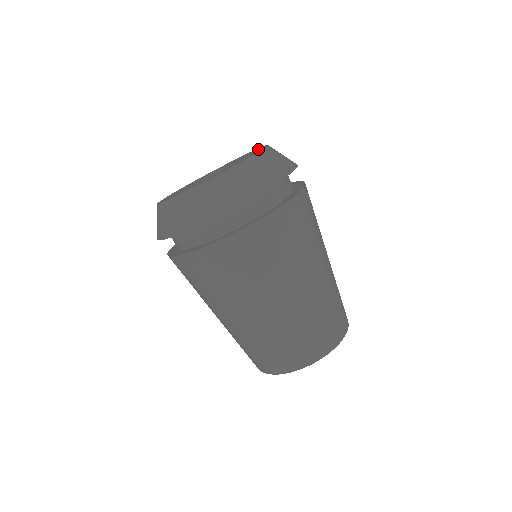
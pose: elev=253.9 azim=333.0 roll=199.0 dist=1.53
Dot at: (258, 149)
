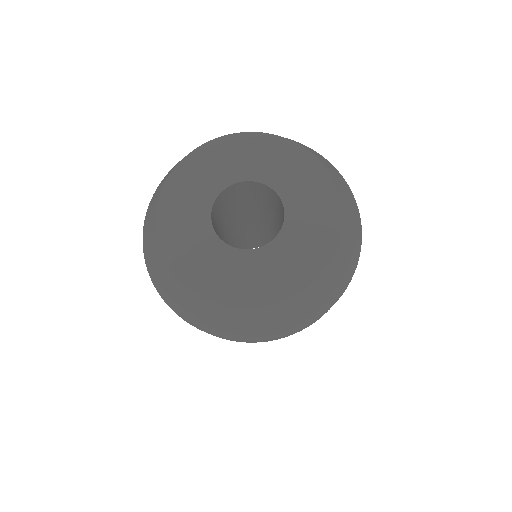
Dot at: (319, 183)
